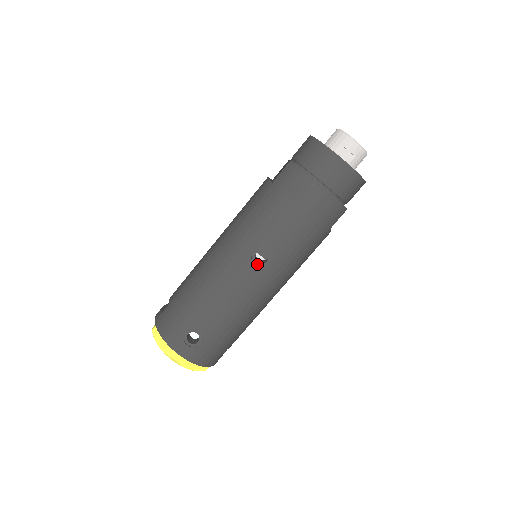
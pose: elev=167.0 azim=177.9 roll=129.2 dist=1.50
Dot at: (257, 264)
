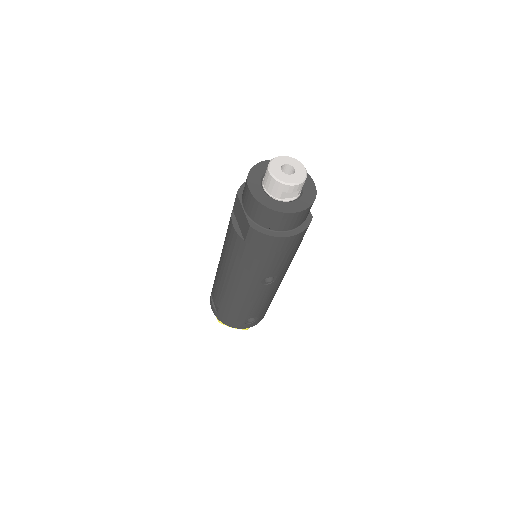
Dot at: (268, 283)
